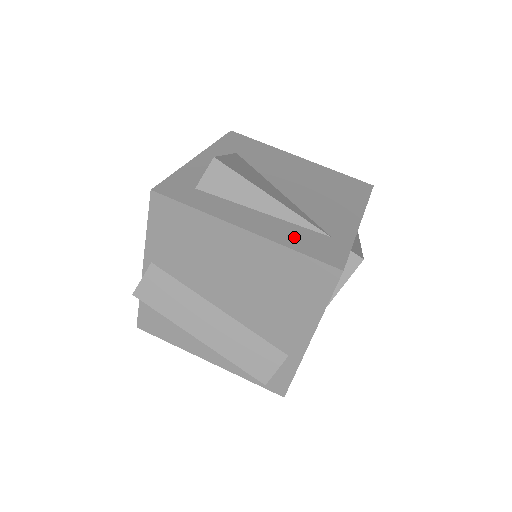
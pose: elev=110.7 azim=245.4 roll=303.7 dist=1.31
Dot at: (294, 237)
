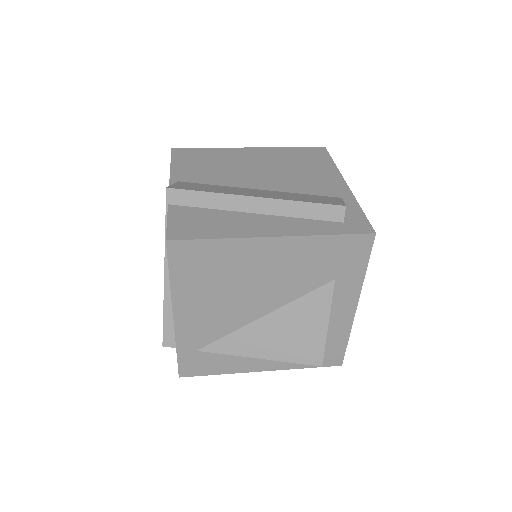
Dot at: occluded
